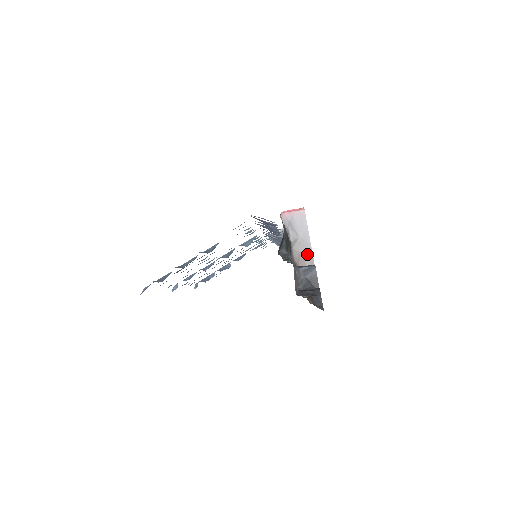
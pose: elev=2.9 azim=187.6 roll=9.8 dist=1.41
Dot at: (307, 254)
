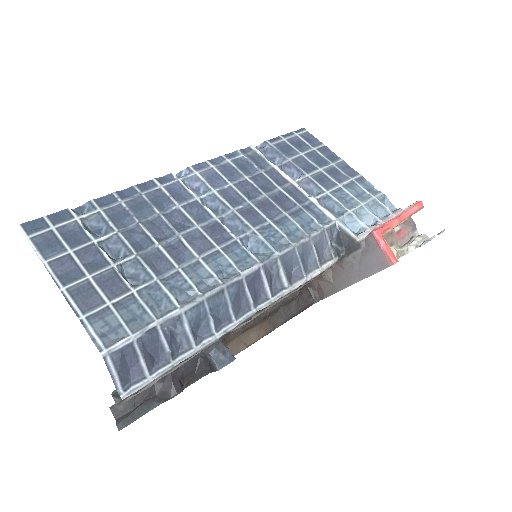
Dot at: (347, 279)
